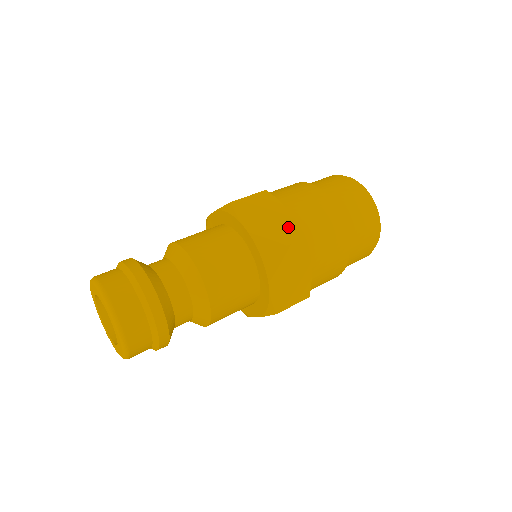
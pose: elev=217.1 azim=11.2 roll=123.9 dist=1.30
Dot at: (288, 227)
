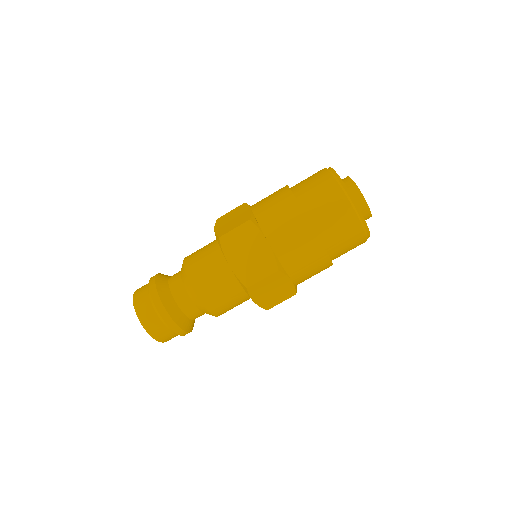
Dot at: (265, 260)
